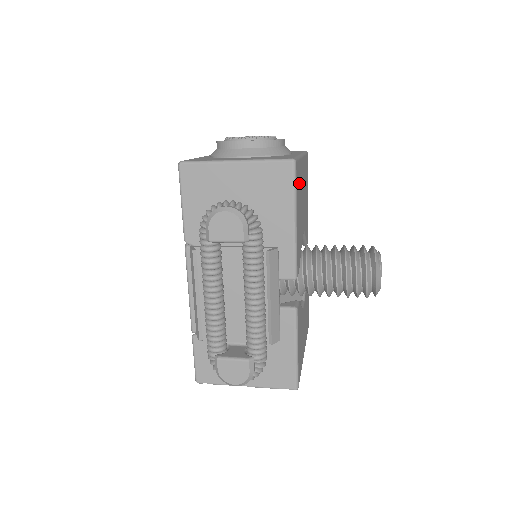
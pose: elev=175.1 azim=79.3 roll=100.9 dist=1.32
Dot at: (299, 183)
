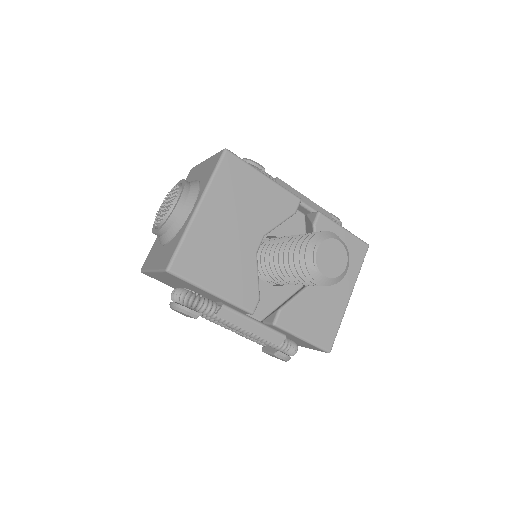
Dot at: (199, 254)
